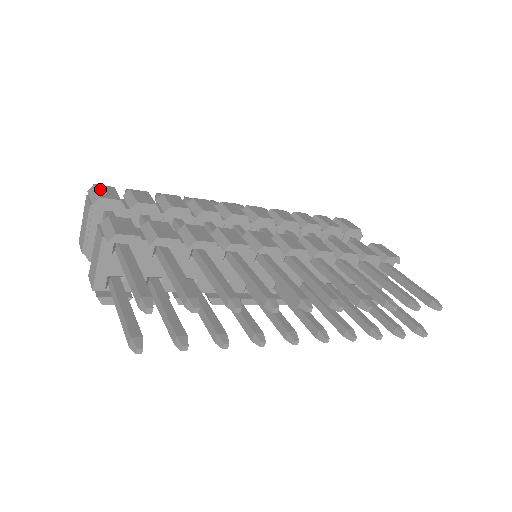
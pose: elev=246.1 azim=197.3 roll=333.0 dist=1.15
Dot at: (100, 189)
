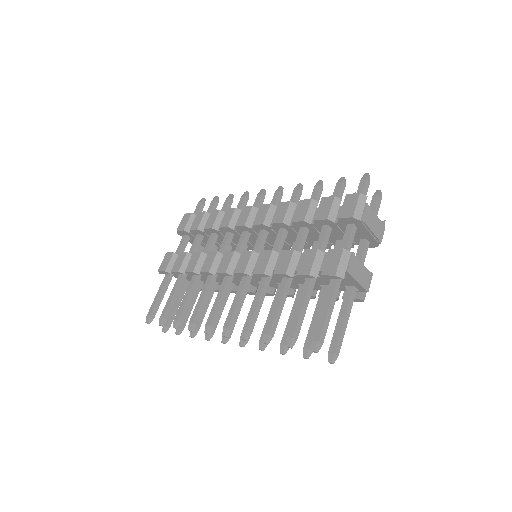
Dot at: (183, 220)
